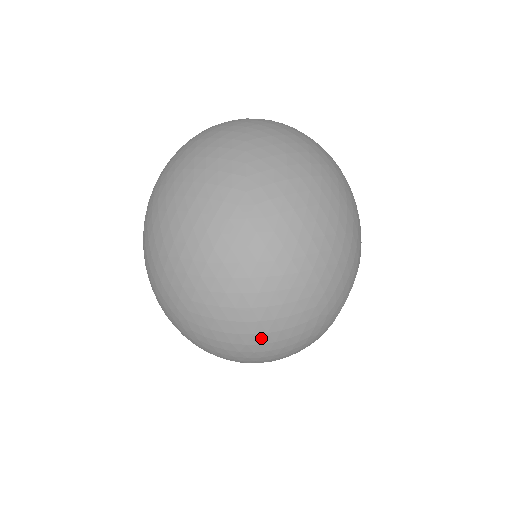
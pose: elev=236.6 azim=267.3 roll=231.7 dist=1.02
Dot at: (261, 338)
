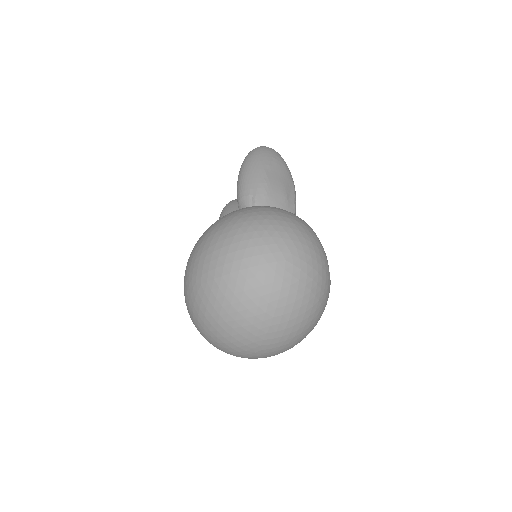
Dot at: occluded
